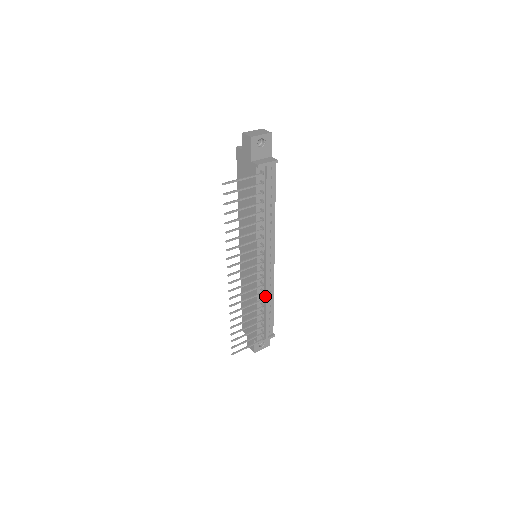
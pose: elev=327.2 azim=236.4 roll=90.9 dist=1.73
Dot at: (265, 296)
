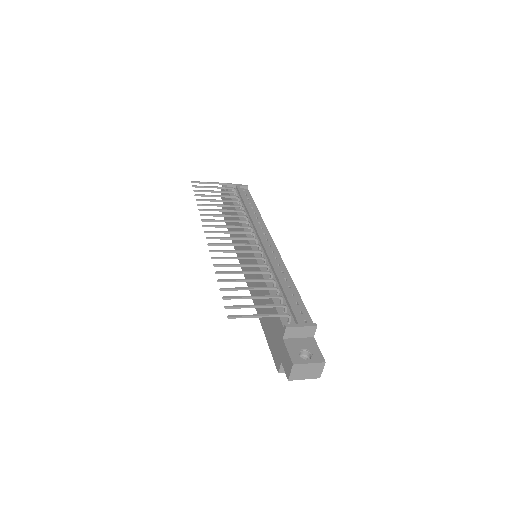
Dot at: (273, 271)
